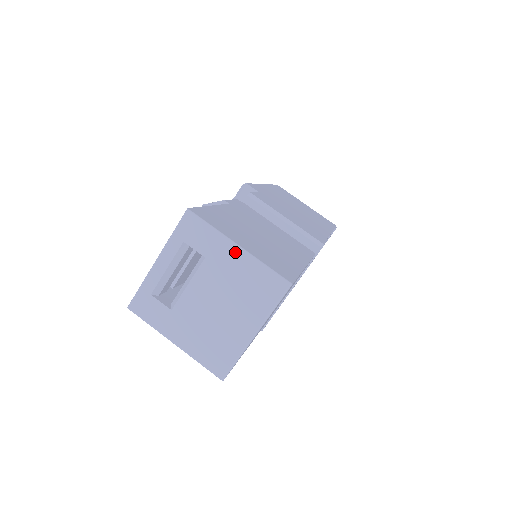
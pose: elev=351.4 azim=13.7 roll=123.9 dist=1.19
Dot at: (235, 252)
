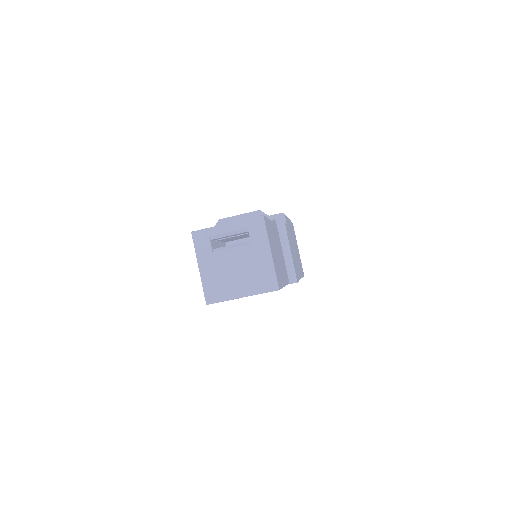
Dot at: (267, 254)
